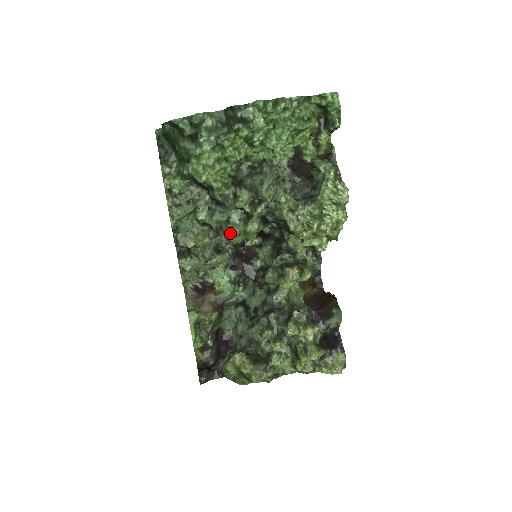
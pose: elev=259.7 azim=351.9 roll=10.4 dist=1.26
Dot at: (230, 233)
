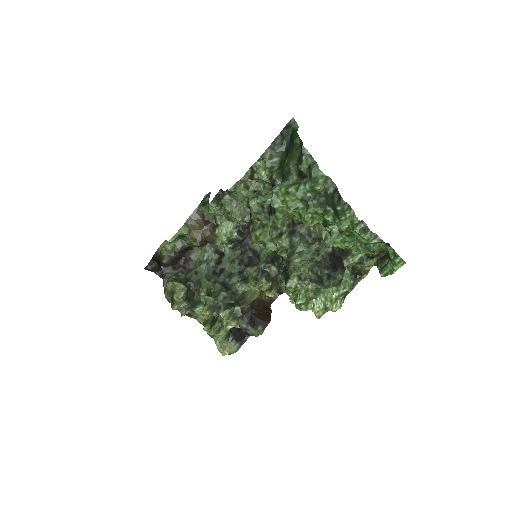
Dot at: (256, 235)
